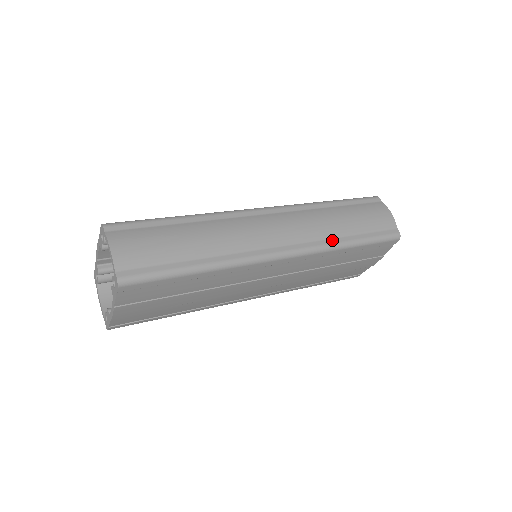
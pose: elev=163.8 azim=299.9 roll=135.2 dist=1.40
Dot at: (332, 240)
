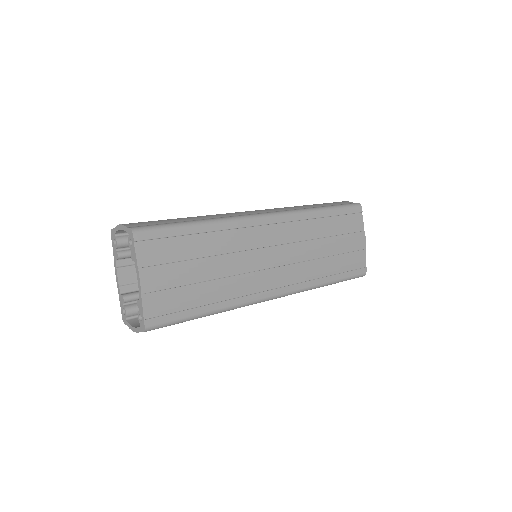
Dot at: occluded
